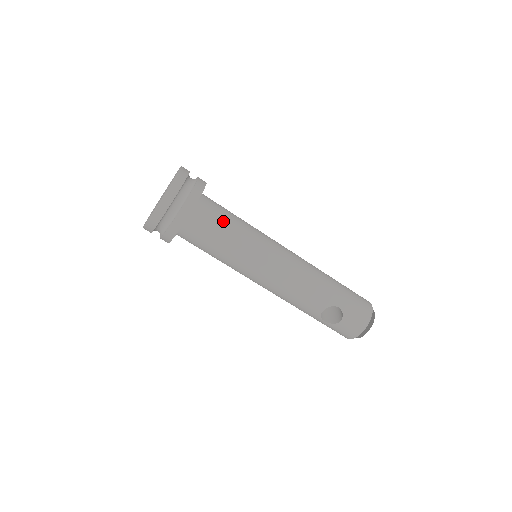
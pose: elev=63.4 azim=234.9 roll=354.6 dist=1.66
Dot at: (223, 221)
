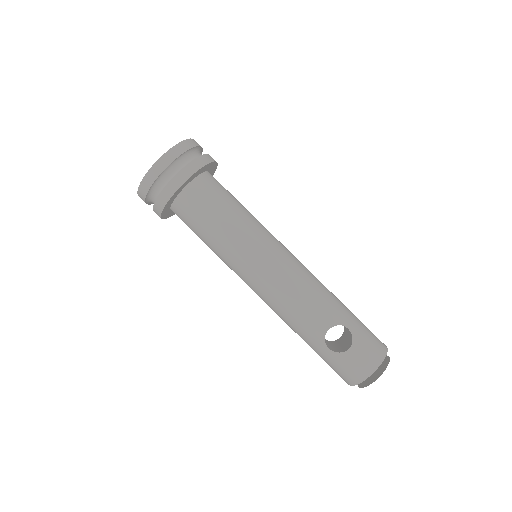
Dot at: (229, 198)
